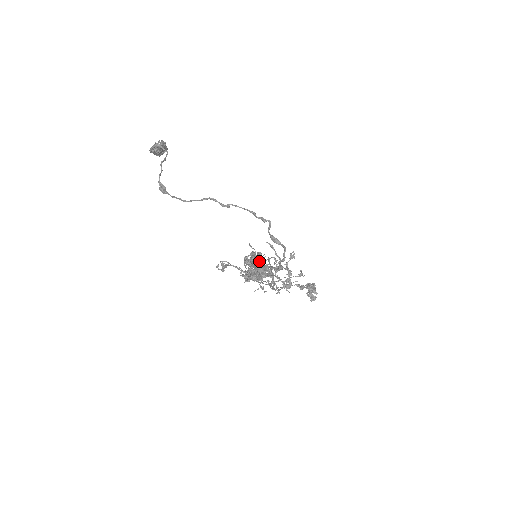
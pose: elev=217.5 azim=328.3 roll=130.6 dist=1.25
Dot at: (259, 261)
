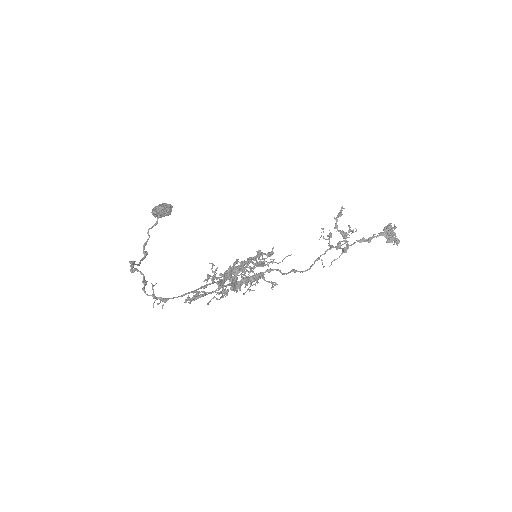
Dot at: (237, 269)
